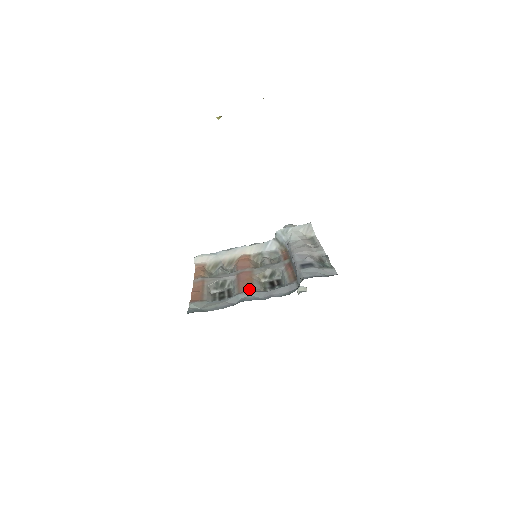
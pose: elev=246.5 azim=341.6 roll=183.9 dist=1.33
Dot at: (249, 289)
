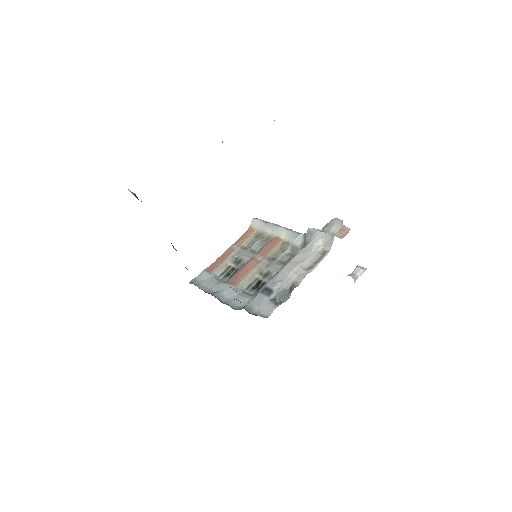
Dot at: (234, 283)
